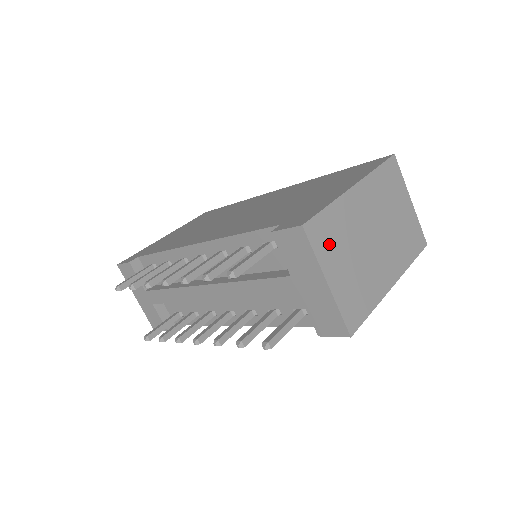
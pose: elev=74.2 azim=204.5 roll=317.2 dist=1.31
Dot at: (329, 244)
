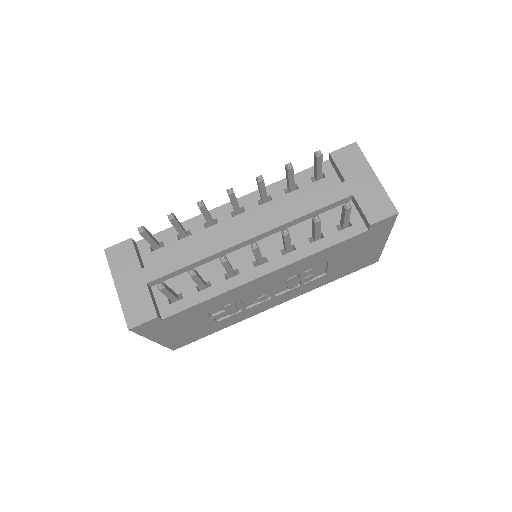
Dot at: occluded
